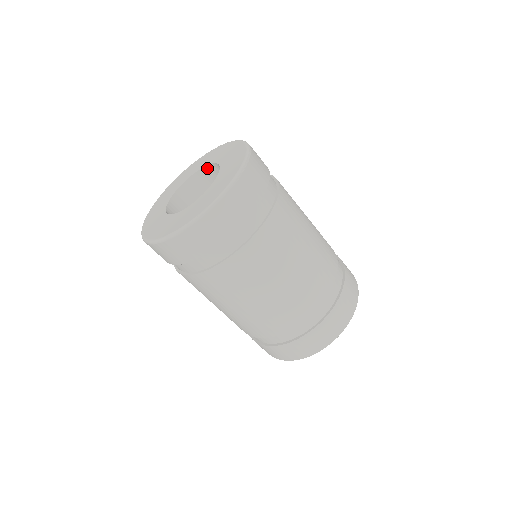
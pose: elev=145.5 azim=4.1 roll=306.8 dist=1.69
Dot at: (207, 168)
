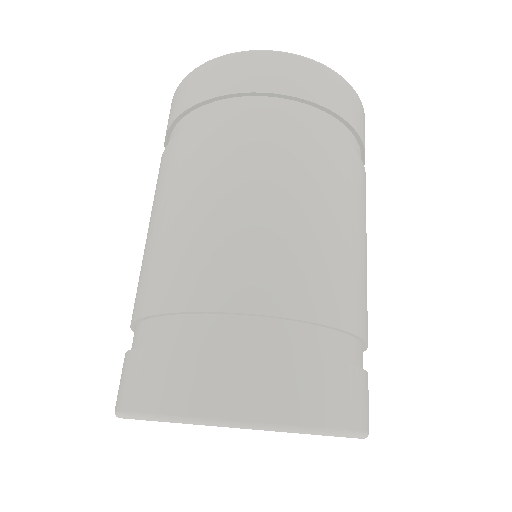
Dot at: occluded
